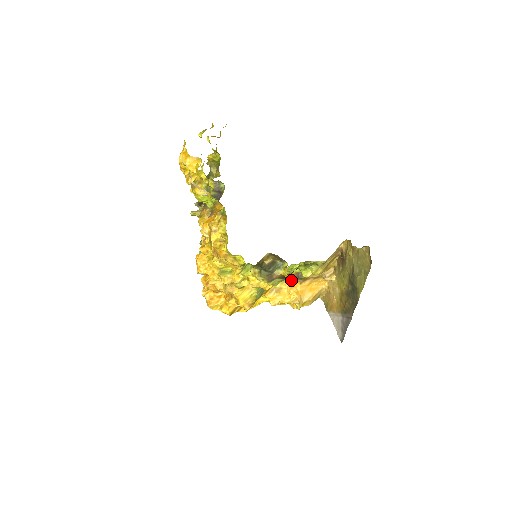
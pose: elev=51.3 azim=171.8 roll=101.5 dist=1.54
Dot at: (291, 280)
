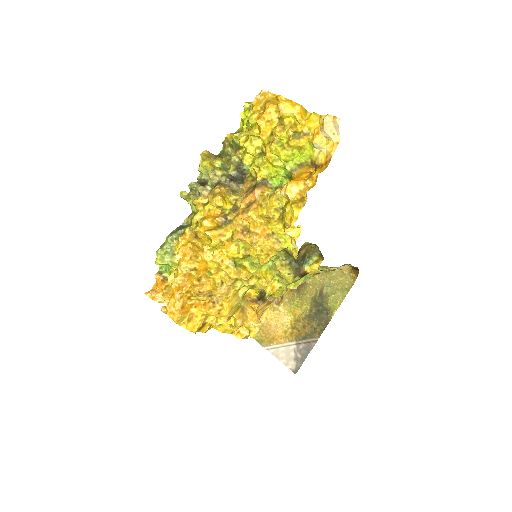
Dot at: (251, 301)
